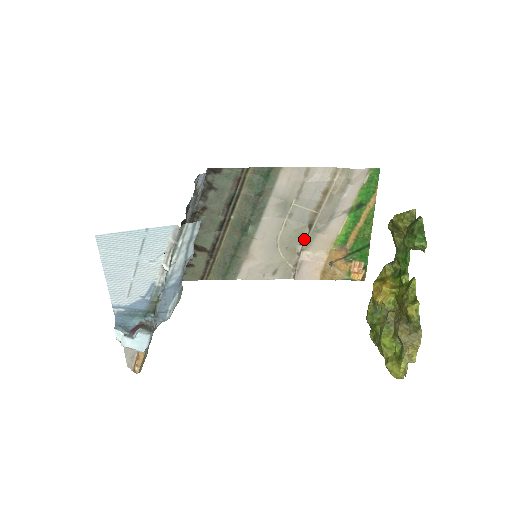
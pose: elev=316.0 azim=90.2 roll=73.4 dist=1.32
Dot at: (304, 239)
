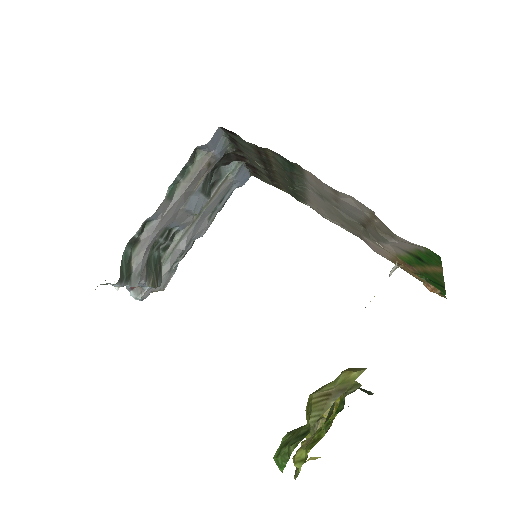
Dot at: (361, 229)
